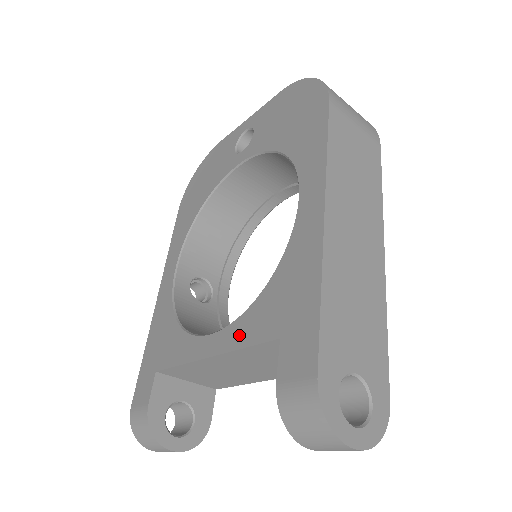
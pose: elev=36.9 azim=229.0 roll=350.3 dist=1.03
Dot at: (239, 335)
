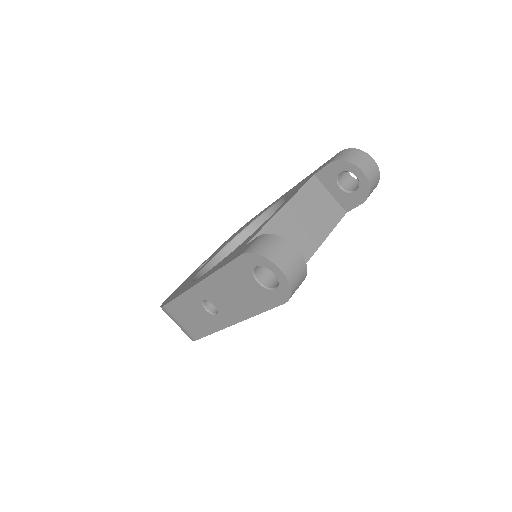
Dot at: occluded
